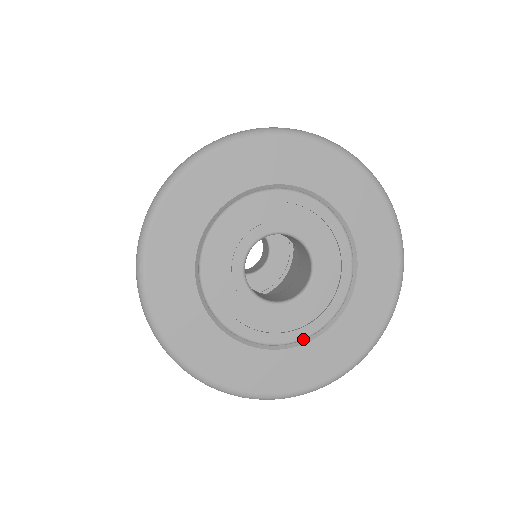
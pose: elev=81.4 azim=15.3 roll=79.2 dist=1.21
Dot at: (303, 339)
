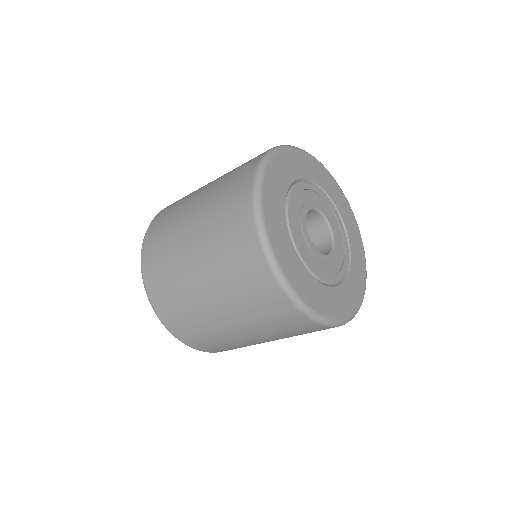
Dot at: (330, 284)
